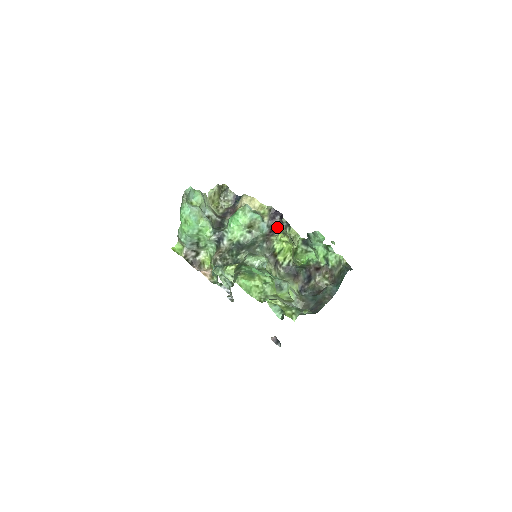
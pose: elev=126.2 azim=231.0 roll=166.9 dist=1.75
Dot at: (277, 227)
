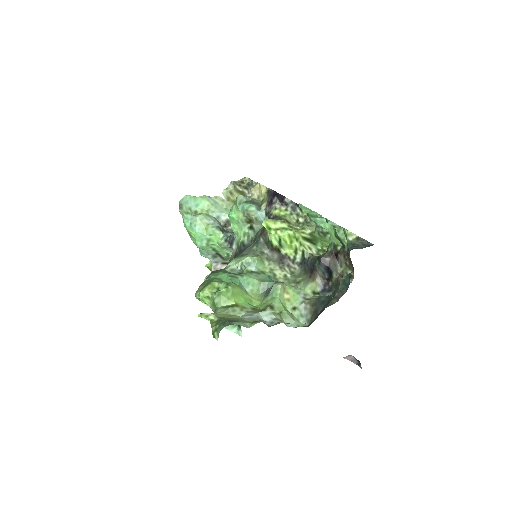
Dot at: (274, 212)
